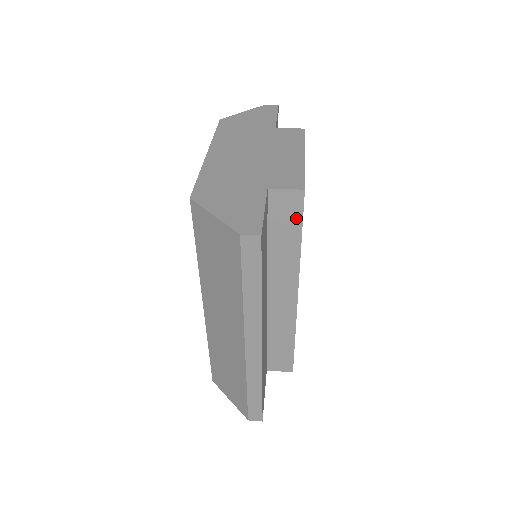
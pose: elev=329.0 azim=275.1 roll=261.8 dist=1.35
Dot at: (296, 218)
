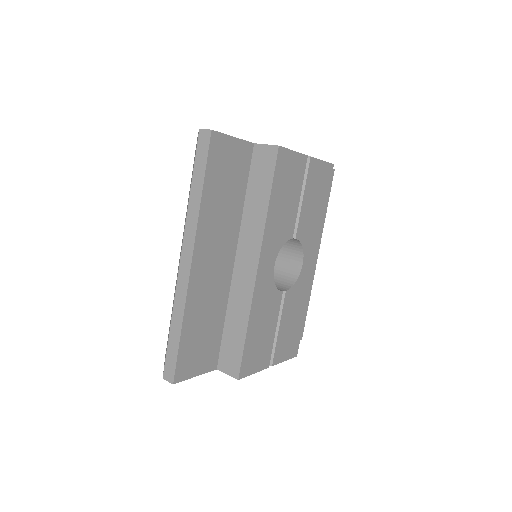
Dot at: (269, 174)
